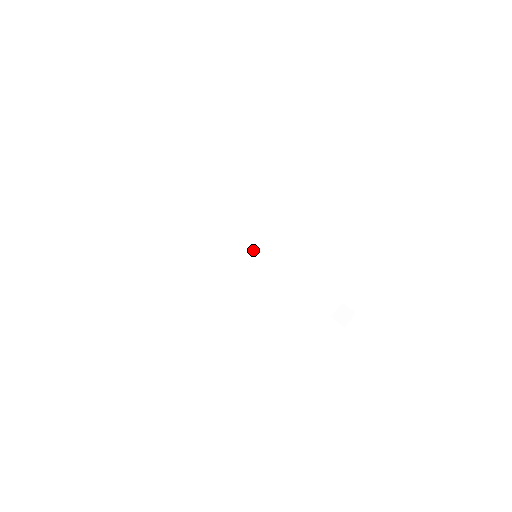
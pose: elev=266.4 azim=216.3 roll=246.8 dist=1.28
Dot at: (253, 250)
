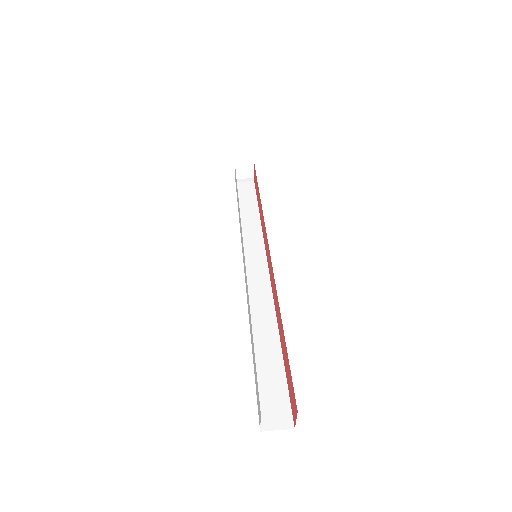
Dot at: (259, 268)
